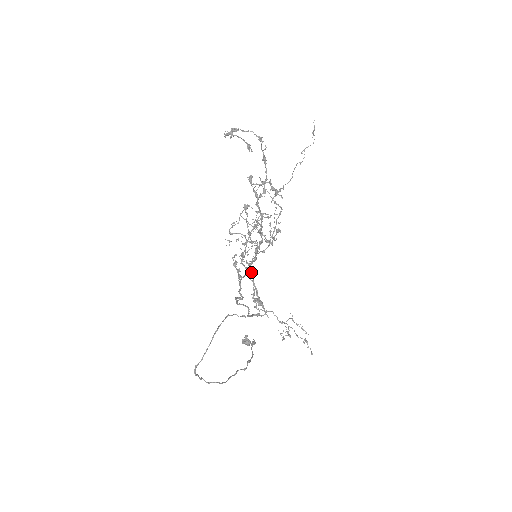
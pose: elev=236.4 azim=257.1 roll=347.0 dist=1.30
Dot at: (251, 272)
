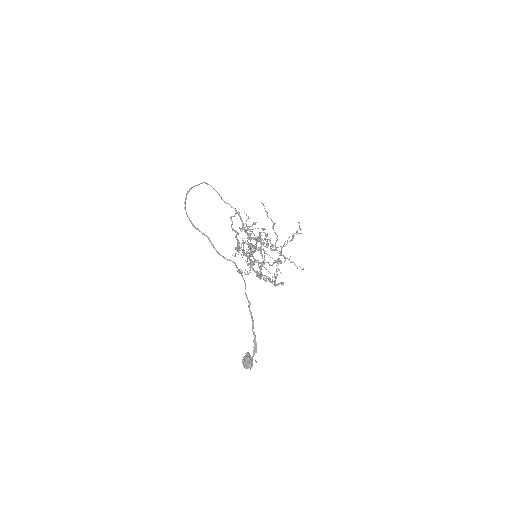
Dot at: (251, 260)
